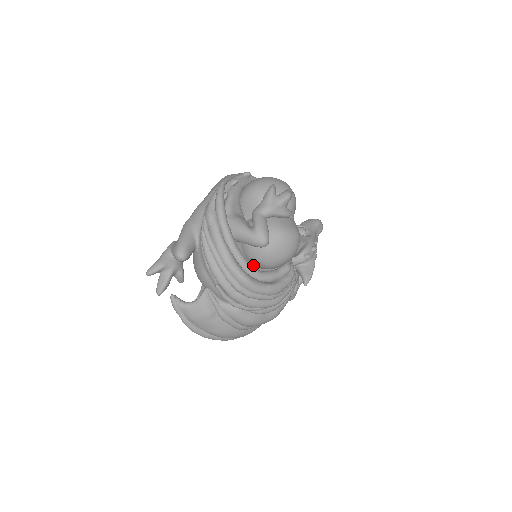
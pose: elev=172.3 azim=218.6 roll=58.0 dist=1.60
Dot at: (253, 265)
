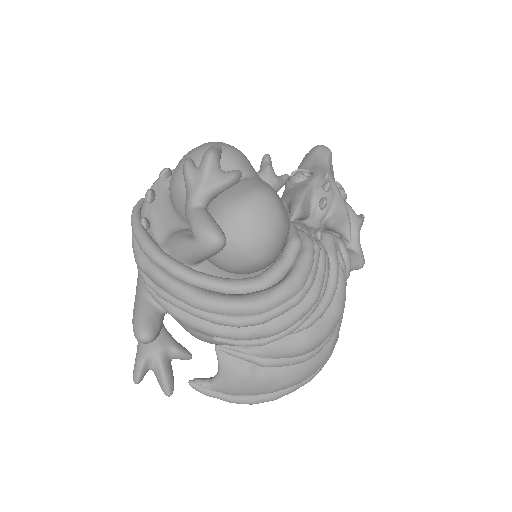
Dot at: (248, 274)
